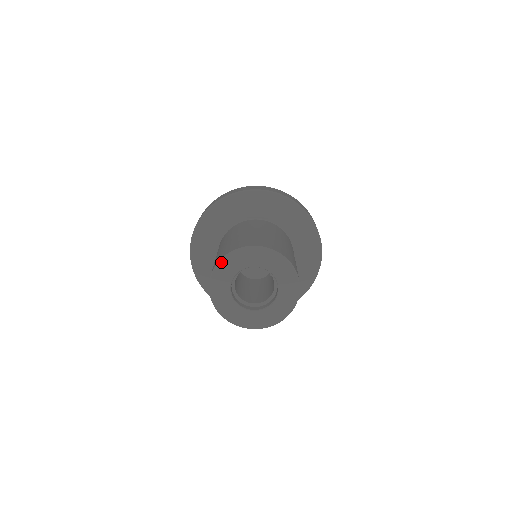
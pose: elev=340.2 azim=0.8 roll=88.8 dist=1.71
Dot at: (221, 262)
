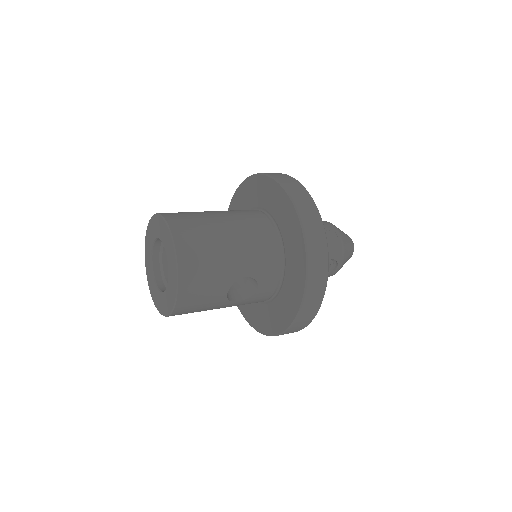
Dot at: (153, 217)
